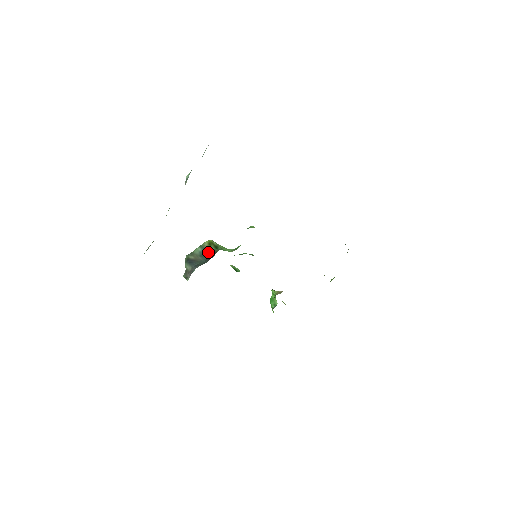
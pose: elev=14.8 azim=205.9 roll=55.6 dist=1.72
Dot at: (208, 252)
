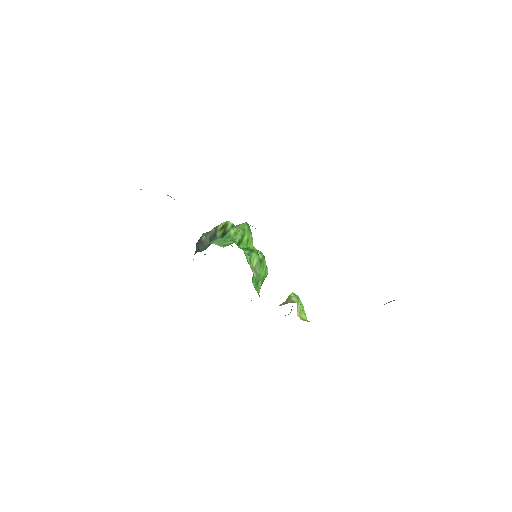
Dot at: (215, 237)
